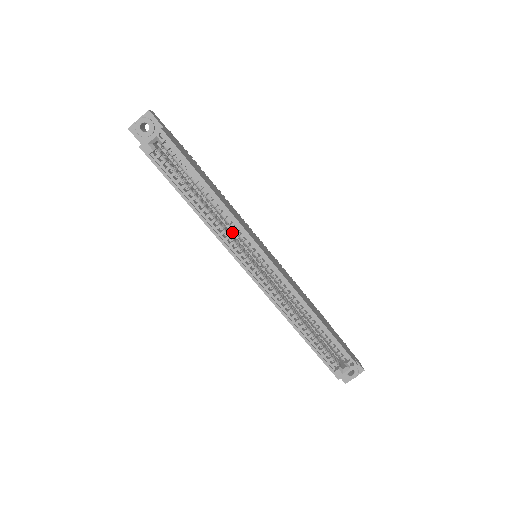
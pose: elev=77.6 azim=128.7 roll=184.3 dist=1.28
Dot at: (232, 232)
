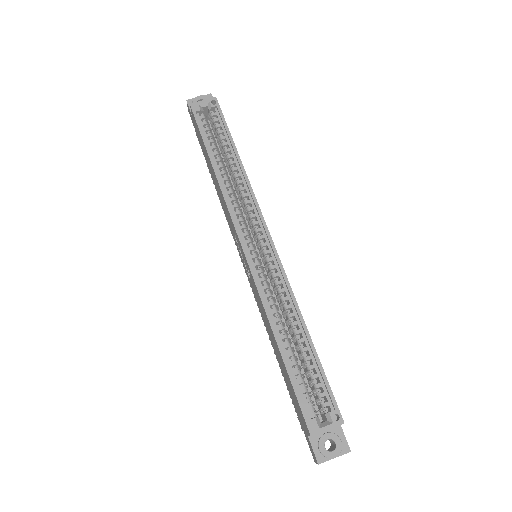
Dot at: occluded
